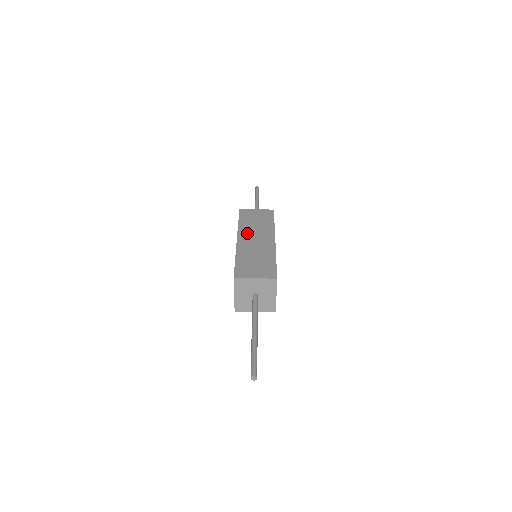
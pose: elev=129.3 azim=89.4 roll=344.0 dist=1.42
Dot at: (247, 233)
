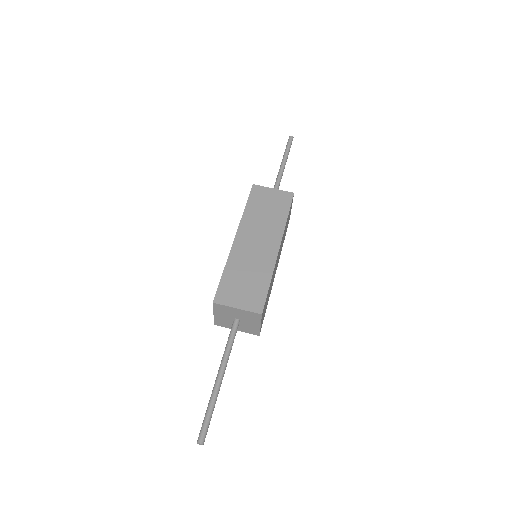
Dot at: (250, 229)
